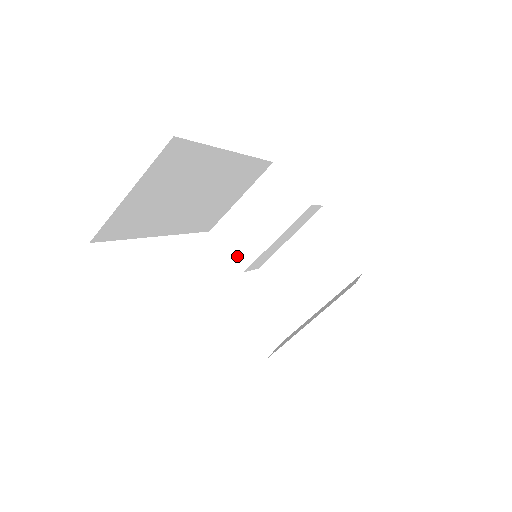
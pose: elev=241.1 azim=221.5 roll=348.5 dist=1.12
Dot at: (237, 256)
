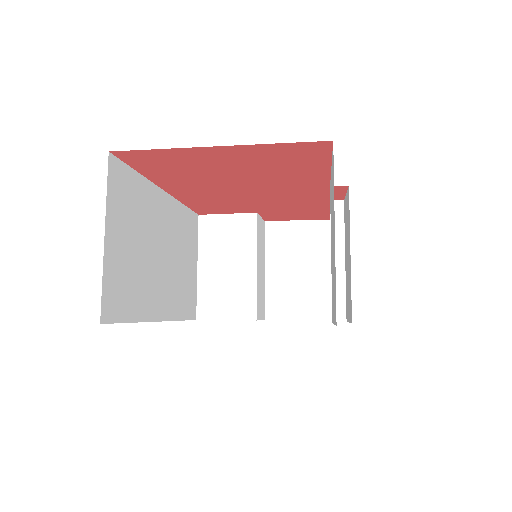
Dot at: (238, 313)
